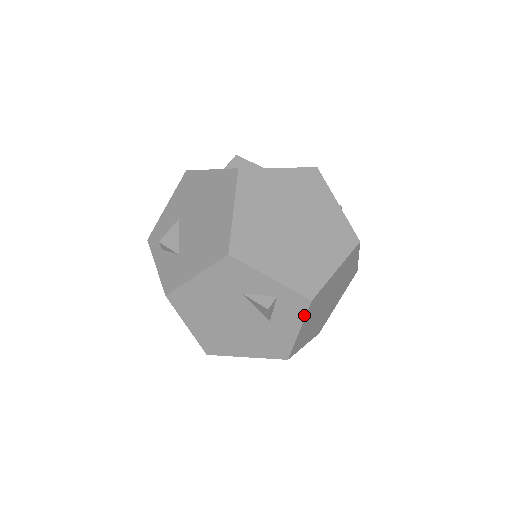
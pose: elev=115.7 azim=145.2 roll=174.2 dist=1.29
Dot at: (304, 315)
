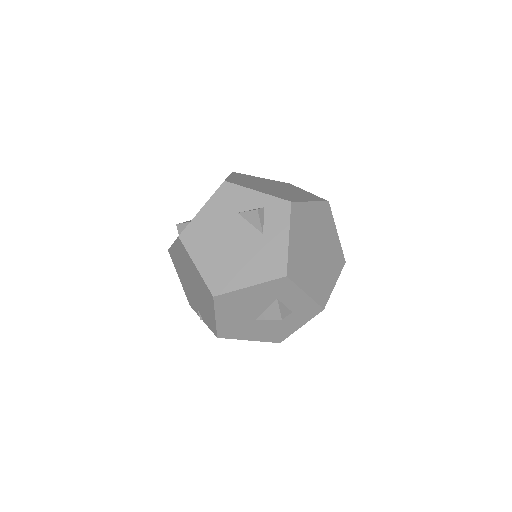
Dot at: (289, 218)
